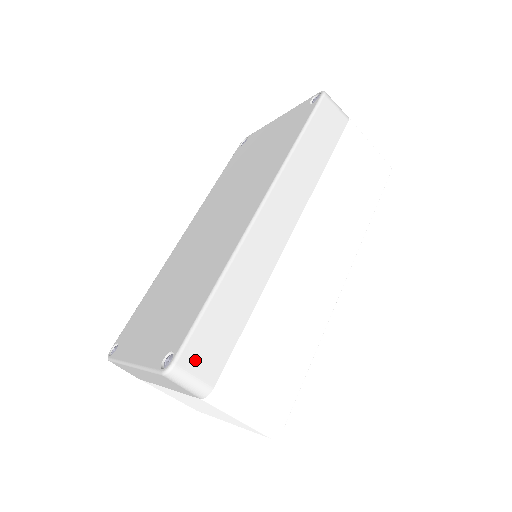
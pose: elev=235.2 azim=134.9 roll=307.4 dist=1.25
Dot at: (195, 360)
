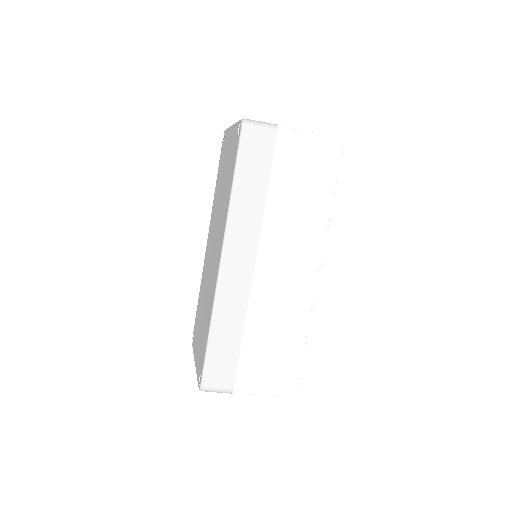
Dot at: (214, 379)
